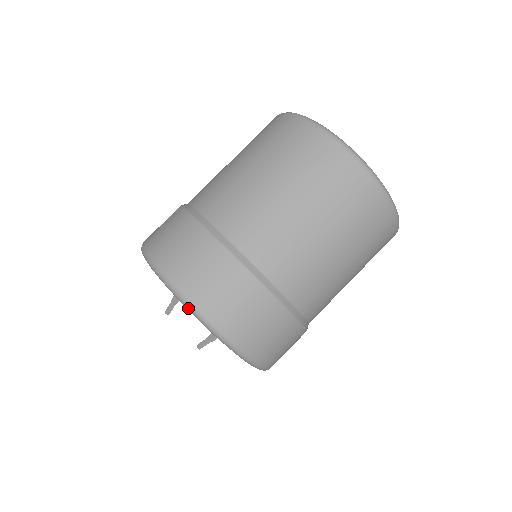
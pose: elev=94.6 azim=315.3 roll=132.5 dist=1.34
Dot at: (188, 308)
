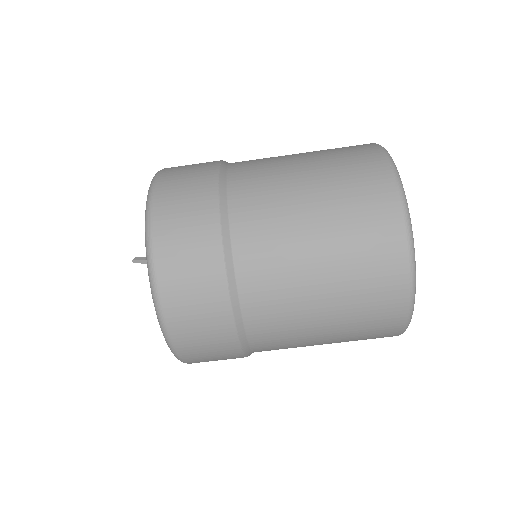
Dot at: occluded
